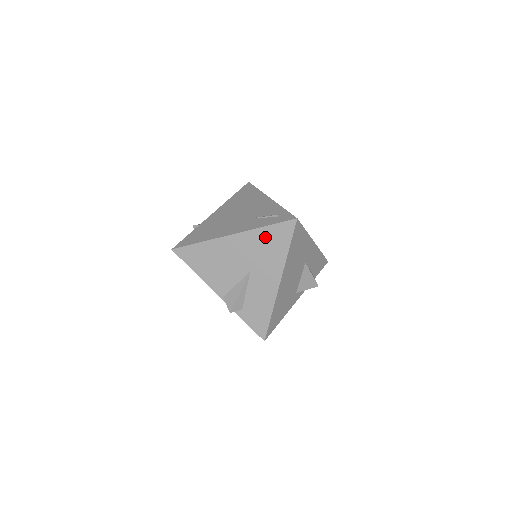
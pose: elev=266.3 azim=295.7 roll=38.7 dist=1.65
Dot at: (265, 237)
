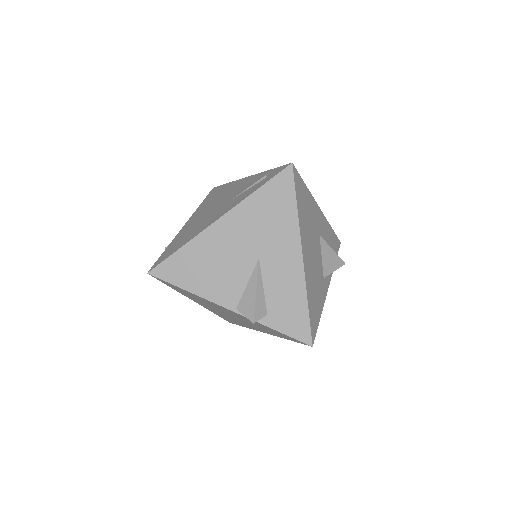
Dot at: (261, 204)
